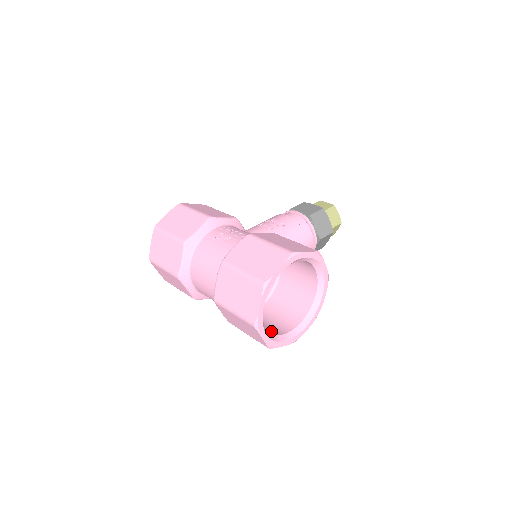
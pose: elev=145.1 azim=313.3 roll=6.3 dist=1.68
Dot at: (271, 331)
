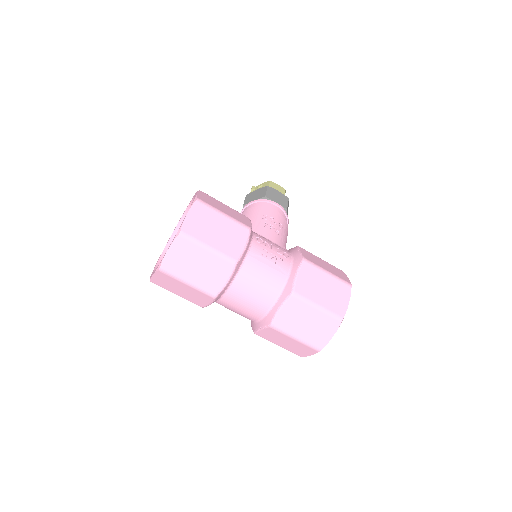
Dot at: occluded
